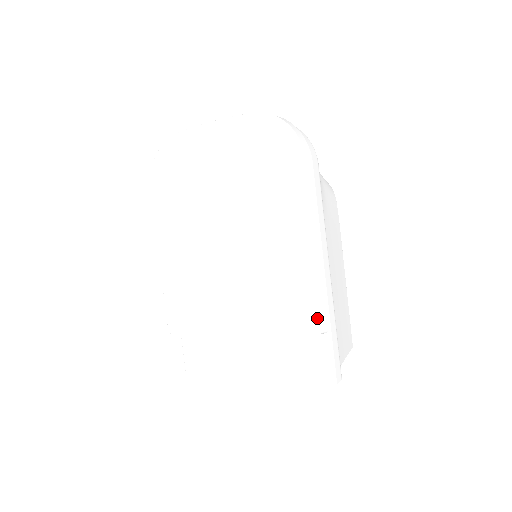
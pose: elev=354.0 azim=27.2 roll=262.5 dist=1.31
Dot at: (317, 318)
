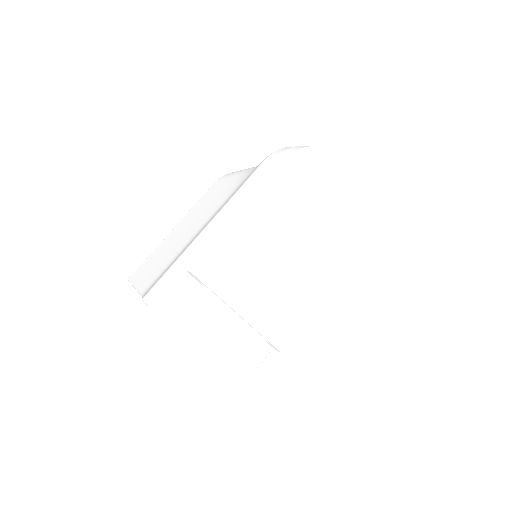
Dot at: (288, 343)
